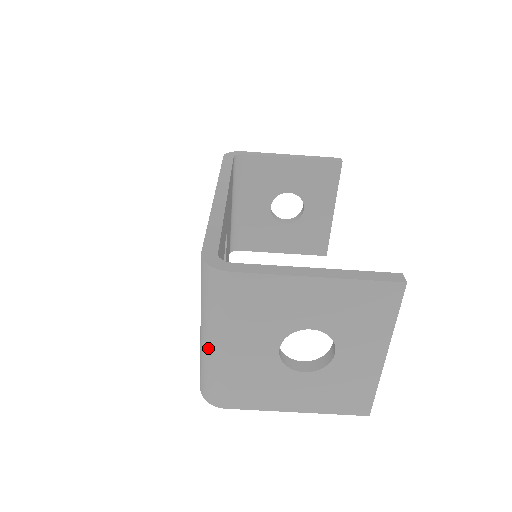
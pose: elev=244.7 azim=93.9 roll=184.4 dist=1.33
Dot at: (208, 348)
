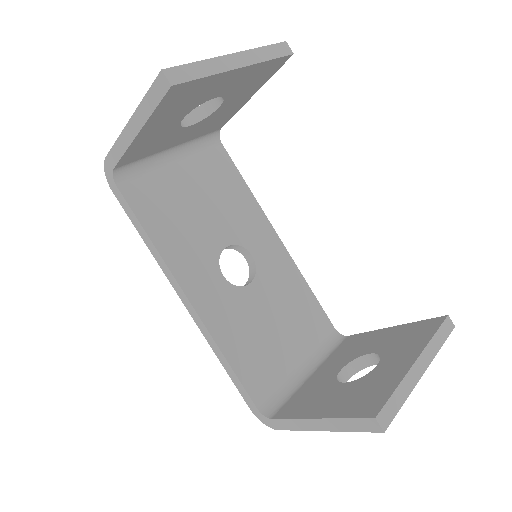
Dot at: occluded
